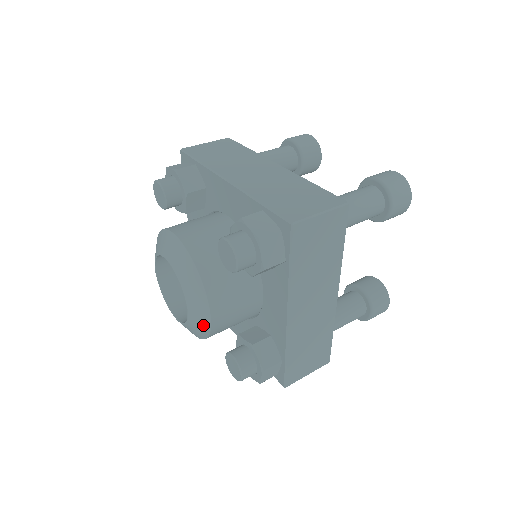
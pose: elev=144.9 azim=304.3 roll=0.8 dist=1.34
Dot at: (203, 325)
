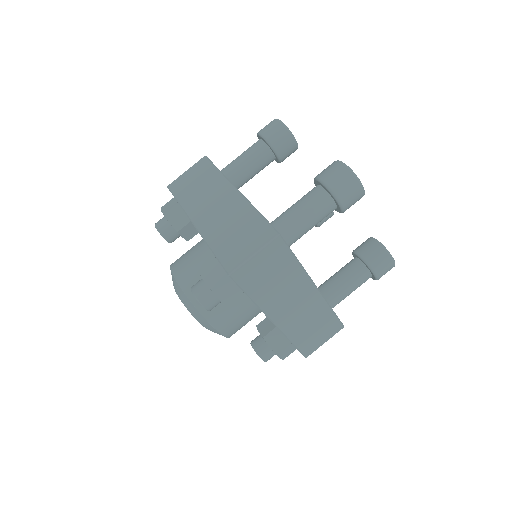
Dot at: occluded
